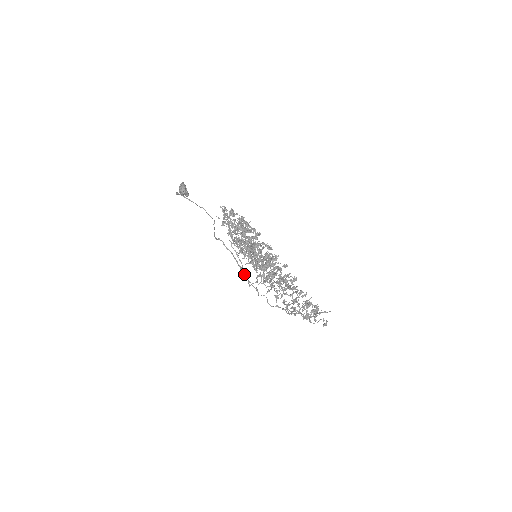
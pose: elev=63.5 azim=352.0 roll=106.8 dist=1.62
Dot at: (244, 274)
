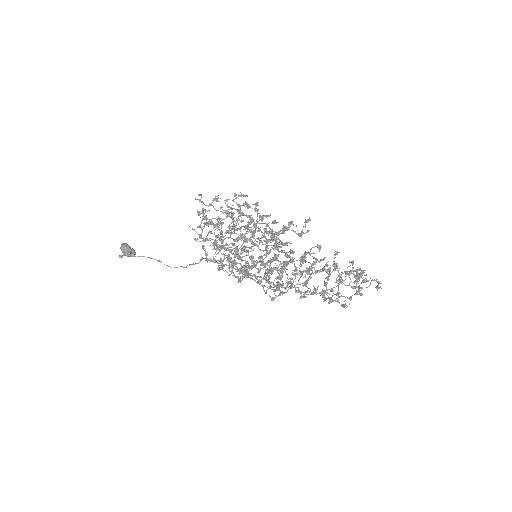
Dot at: (253, 279)
